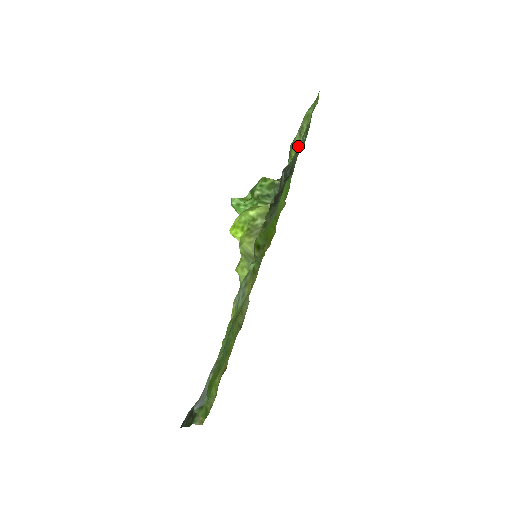
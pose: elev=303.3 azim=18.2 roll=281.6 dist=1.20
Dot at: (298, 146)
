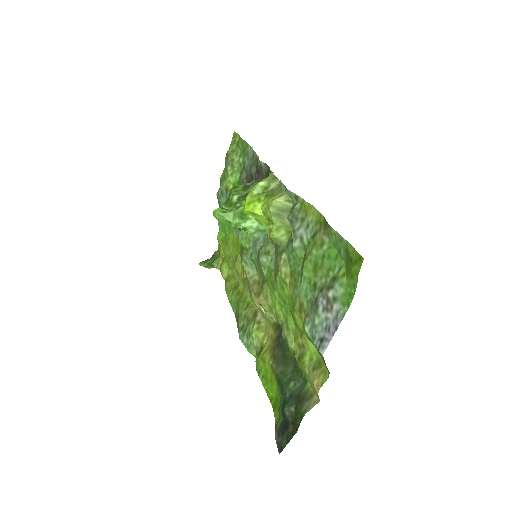
Dot at: (235, 175)
